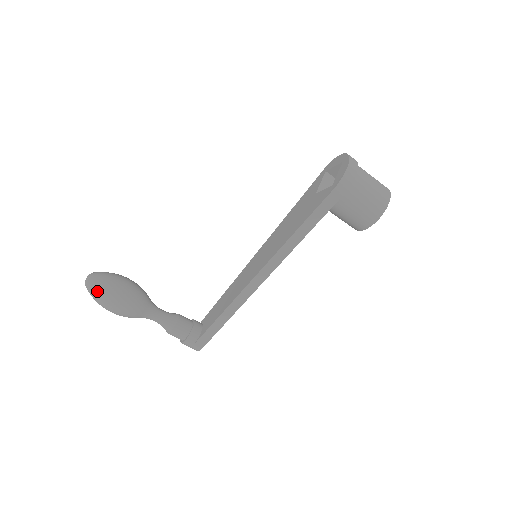
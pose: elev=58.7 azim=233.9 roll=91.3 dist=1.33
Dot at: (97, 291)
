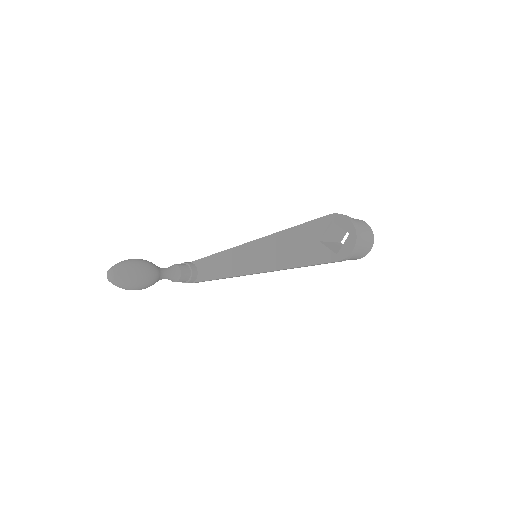
Dot at: (122, 287)
